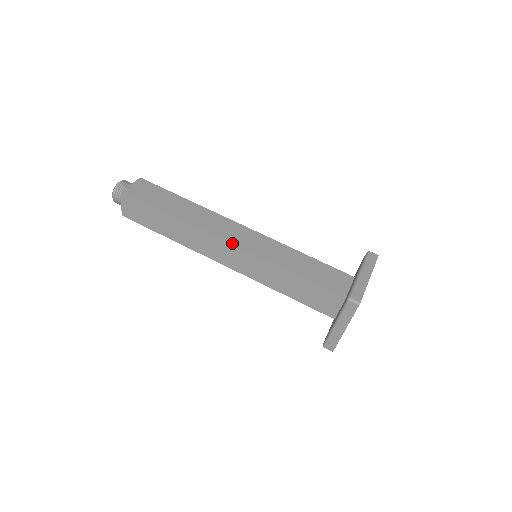
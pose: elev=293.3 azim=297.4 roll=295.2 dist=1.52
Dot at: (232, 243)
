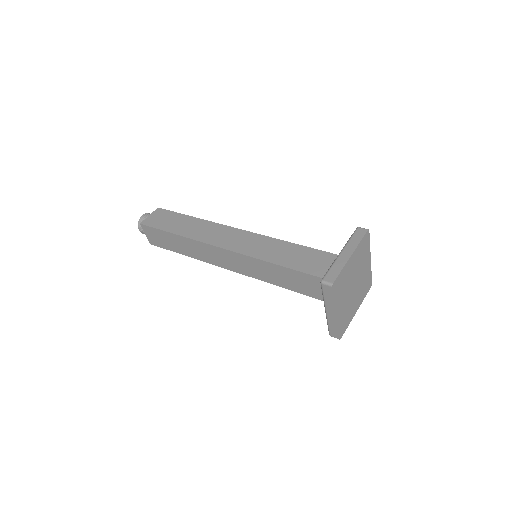
Dot at: (226, 248)
